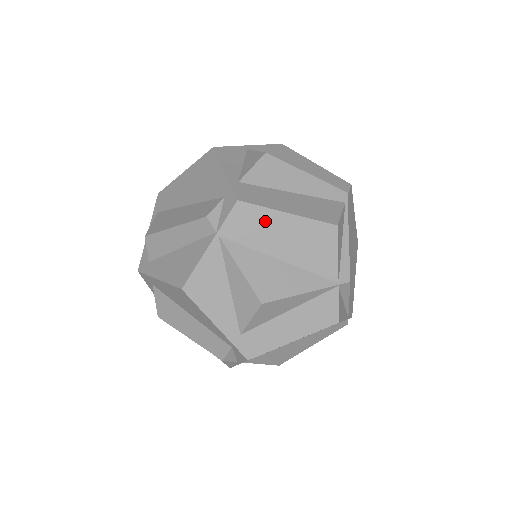
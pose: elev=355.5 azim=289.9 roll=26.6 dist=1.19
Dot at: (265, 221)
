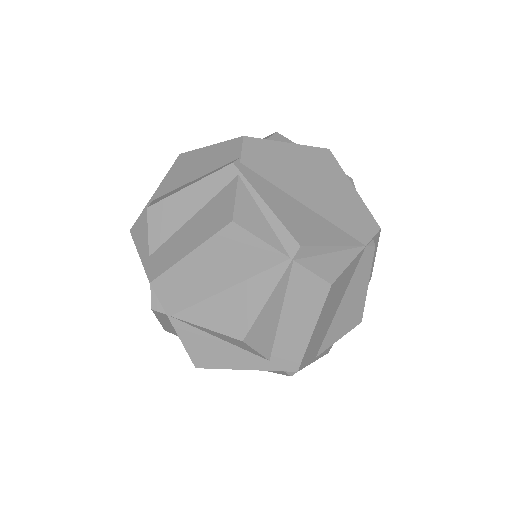
Dot at: (183, 276)
